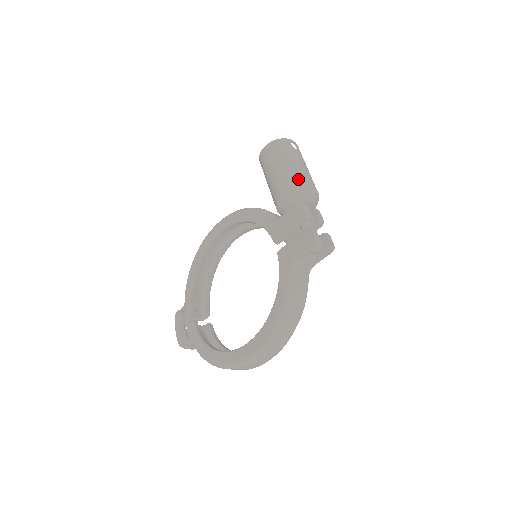
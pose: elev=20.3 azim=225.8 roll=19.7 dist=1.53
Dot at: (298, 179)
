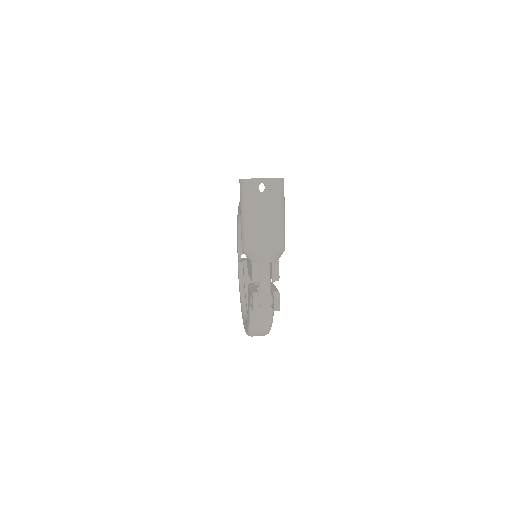
Dot at: (252, 242)
